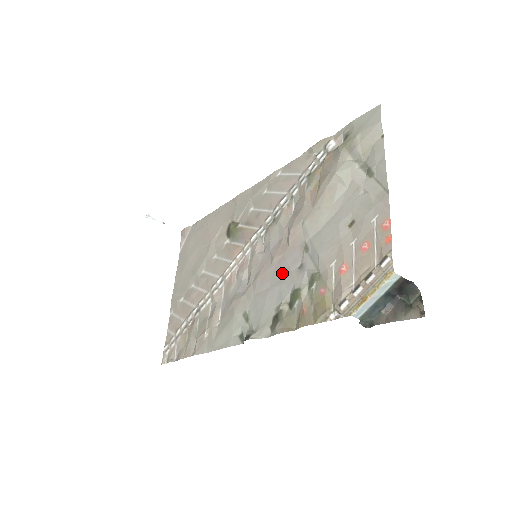
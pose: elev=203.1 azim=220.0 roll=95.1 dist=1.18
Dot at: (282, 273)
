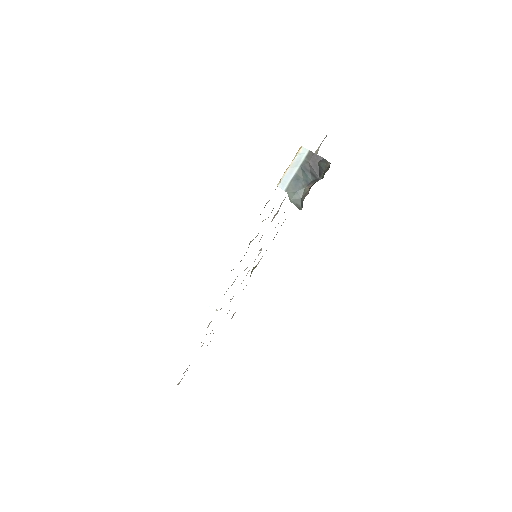
Dot at: occluded
